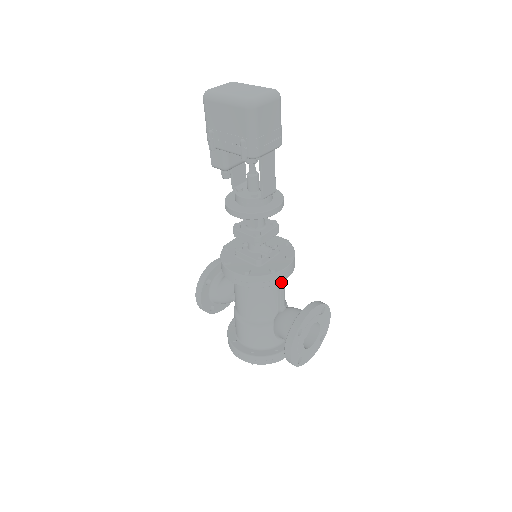
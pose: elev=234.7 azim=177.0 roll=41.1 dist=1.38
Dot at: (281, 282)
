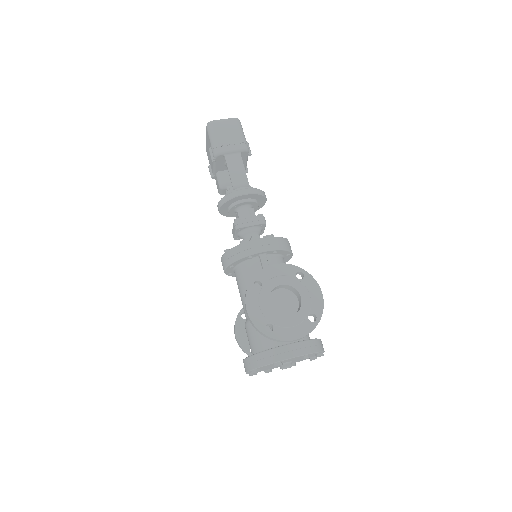
Dot at: (263, 261)
